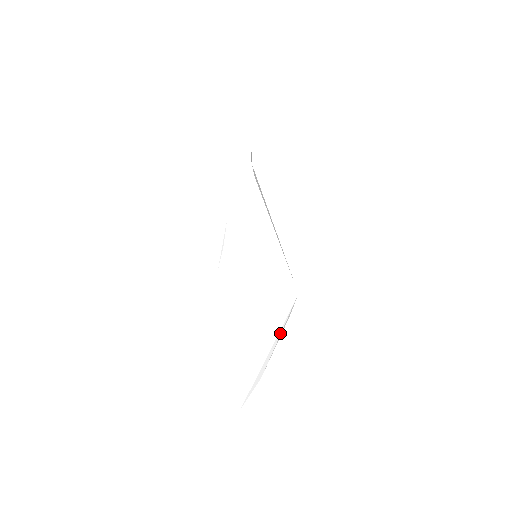
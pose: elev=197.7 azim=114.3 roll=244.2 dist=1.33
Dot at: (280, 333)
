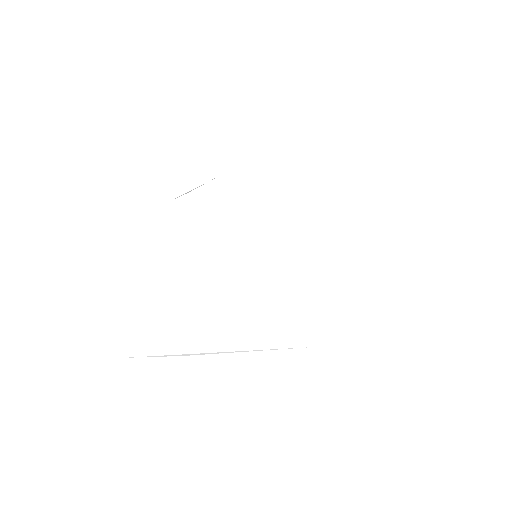
Dot at: (257, 350)
